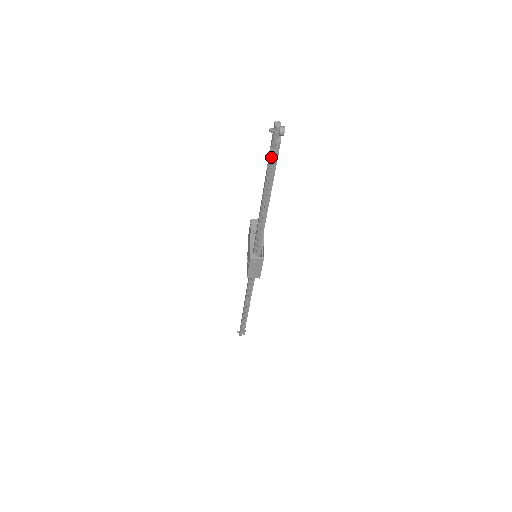
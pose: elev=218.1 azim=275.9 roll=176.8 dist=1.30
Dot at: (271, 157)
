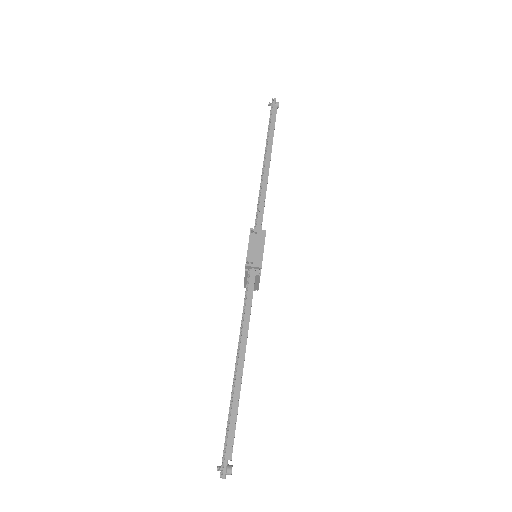
Dot at: (270, 121)
